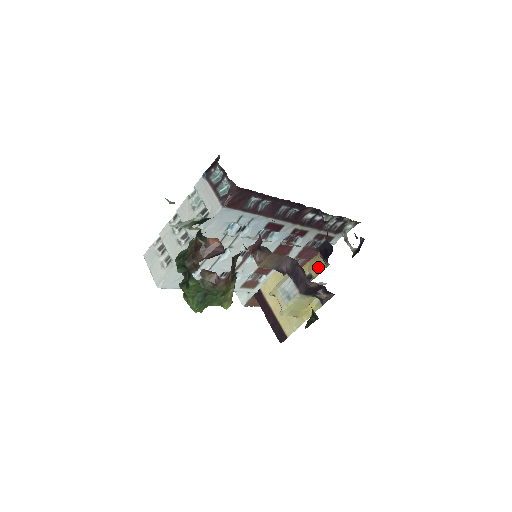
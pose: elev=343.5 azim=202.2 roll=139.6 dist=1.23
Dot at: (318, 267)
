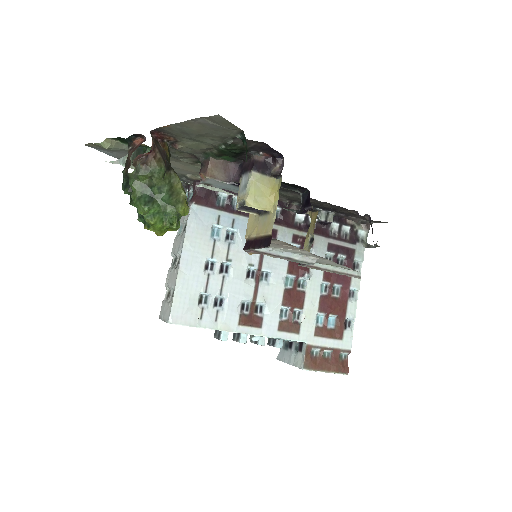
Dot at: (313, 224)
